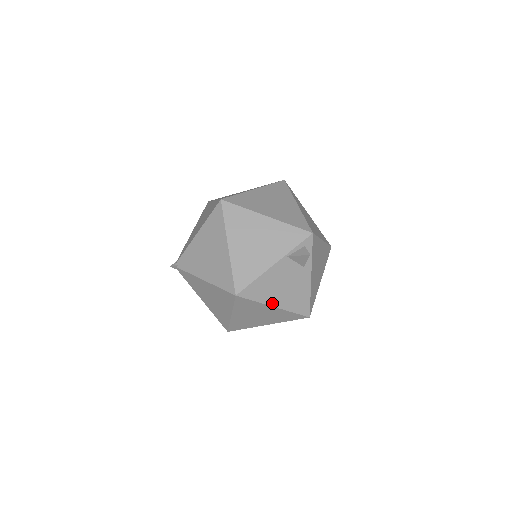
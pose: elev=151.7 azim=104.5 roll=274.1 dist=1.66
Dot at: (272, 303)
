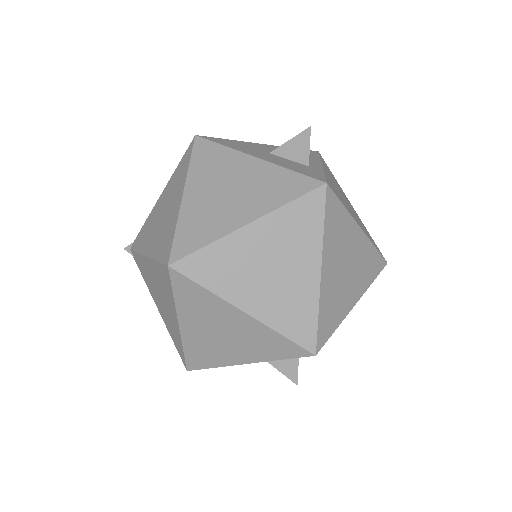
Dot at: occluded
